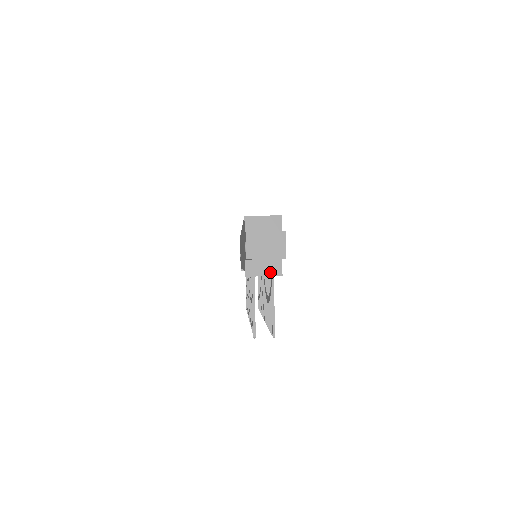
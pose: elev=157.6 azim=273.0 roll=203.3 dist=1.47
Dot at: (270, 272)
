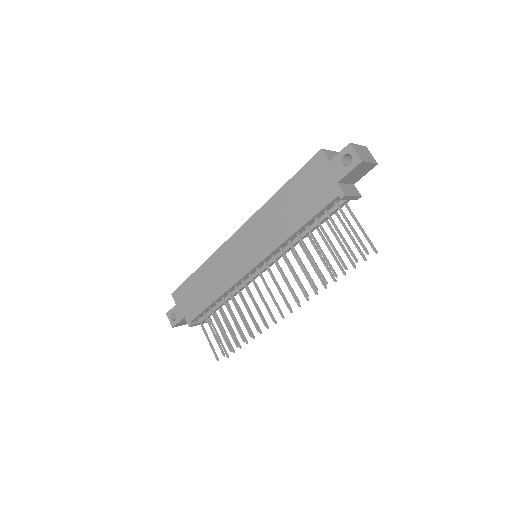
Dot at: (355, 193)
